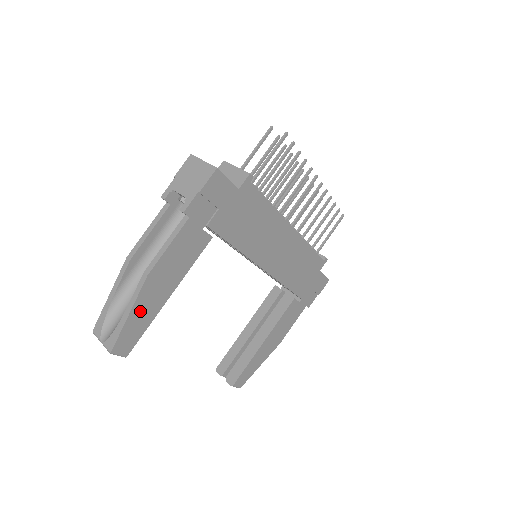
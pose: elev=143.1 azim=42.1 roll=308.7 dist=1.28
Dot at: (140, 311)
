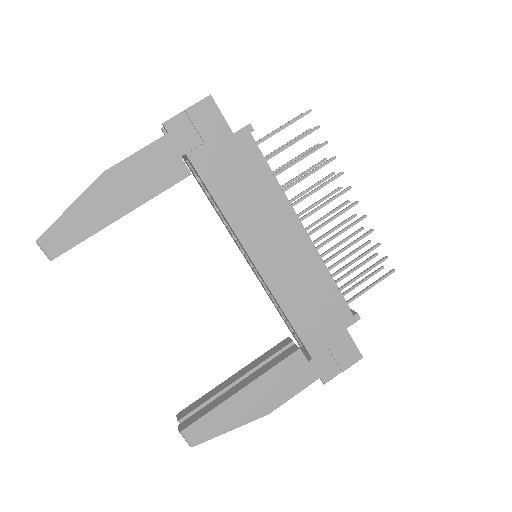
Dot at: (84, 210)
